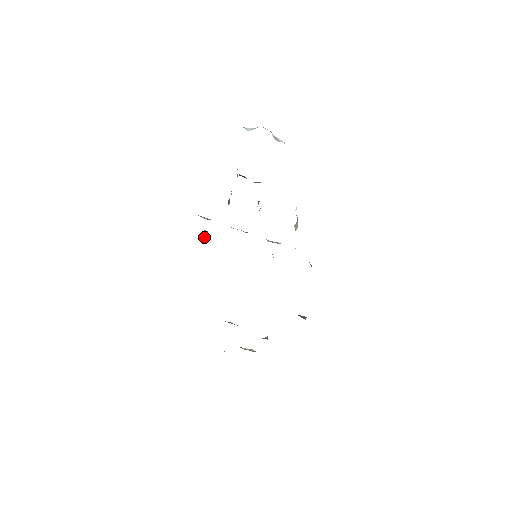
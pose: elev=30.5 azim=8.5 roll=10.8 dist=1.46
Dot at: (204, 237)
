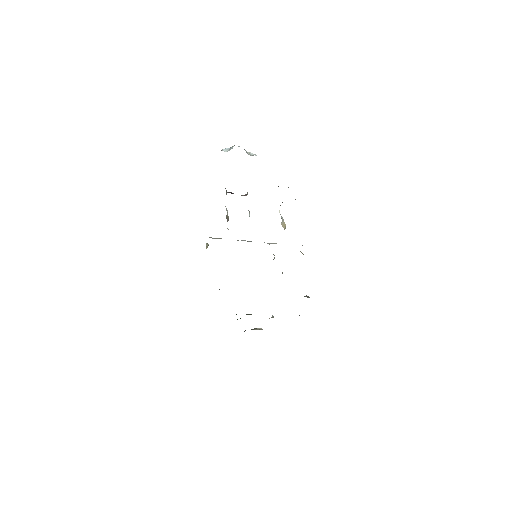
Dot at: occluded
